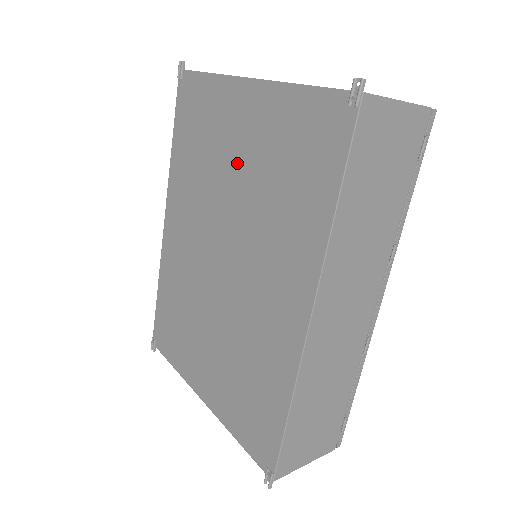
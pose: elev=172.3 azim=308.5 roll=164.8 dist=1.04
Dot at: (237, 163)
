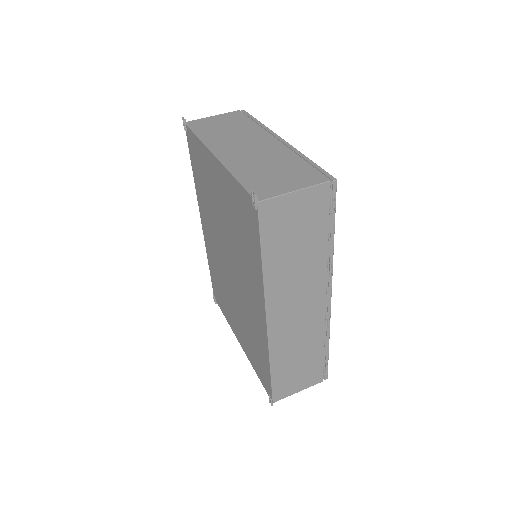
Dot at: (221, 208)
